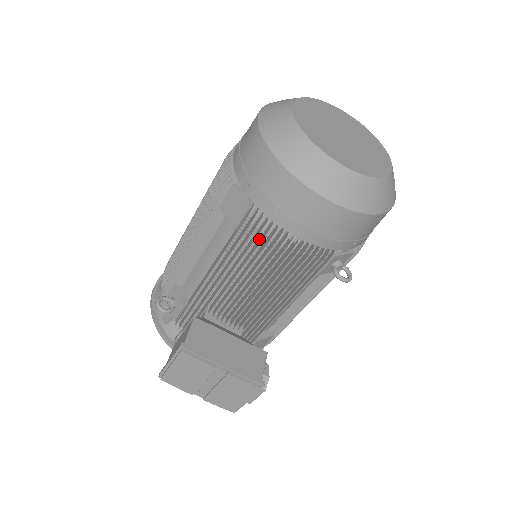
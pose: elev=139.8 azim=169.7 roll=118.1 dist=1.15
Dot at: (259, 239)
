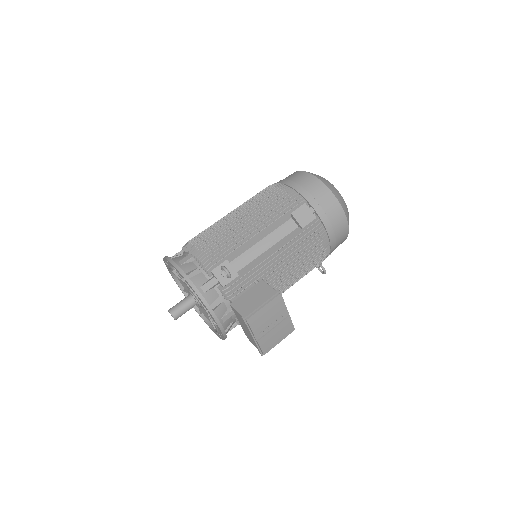
Dot at: (311, 237)
